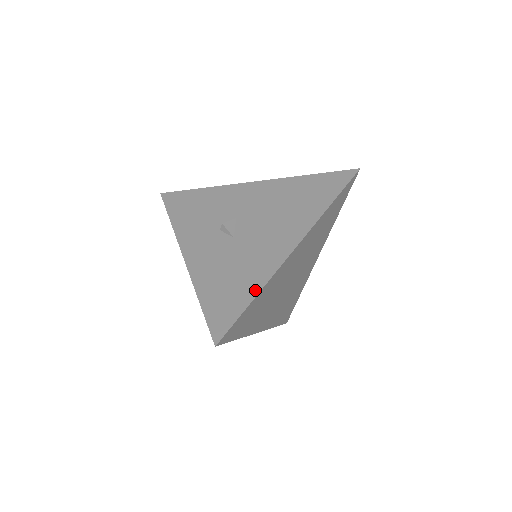
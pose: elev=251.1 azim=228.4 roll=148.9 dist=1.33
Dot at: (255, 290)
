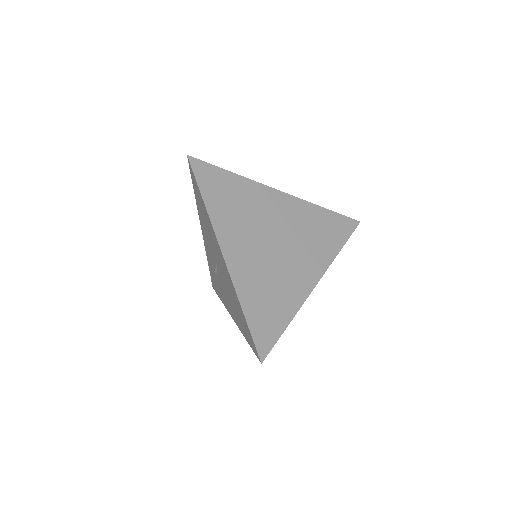
Dot at: (236, 177)
